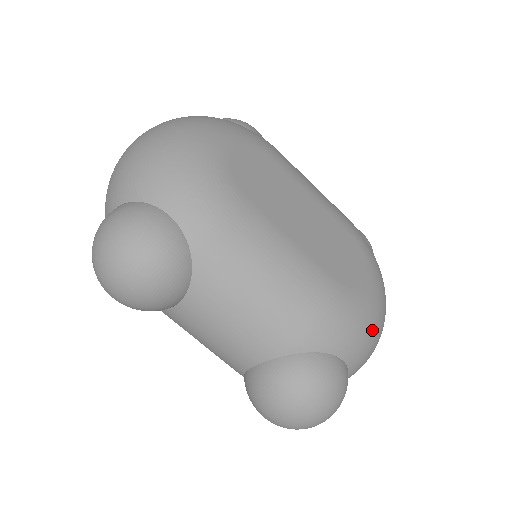
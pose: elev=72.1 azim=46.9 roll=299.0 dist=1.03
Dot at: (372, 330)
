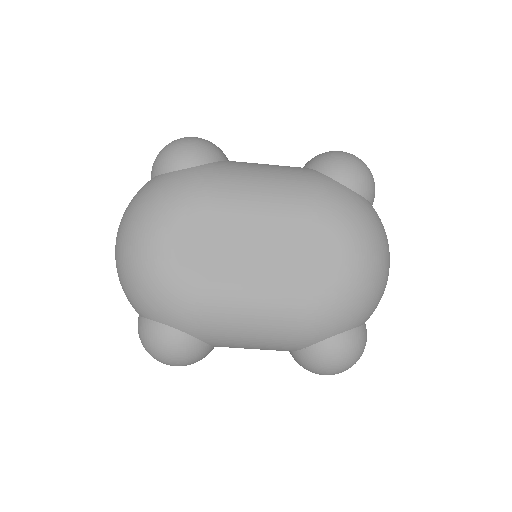
Dot at: (365, 296)
